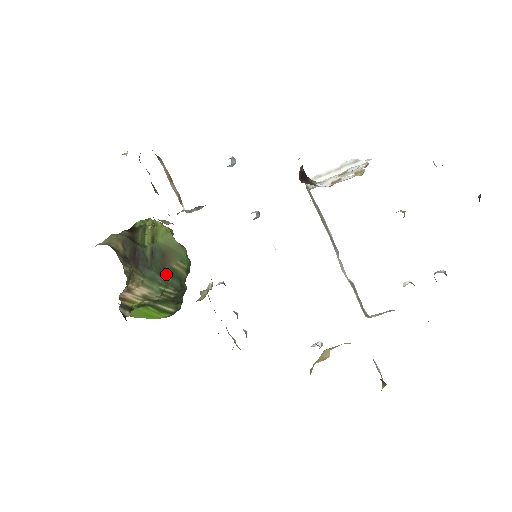
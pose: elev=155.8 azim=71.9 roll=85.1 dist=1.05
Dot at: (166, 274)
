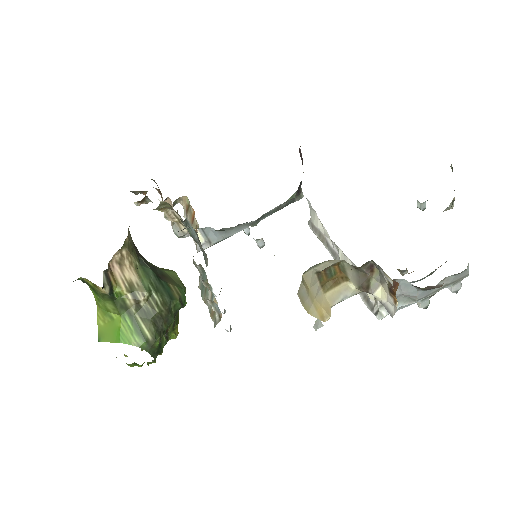
Dot at: (160, 282)
